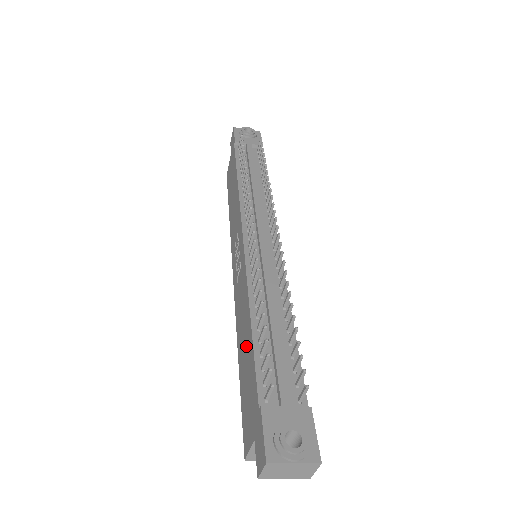
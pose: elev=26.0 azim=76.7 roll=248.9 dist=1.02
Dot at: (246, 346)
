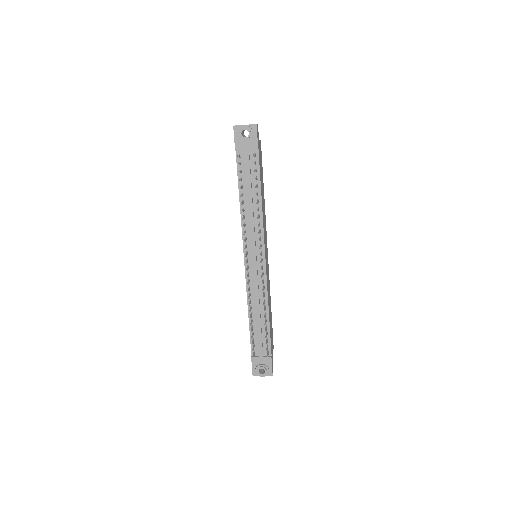
Dot at: occluded
